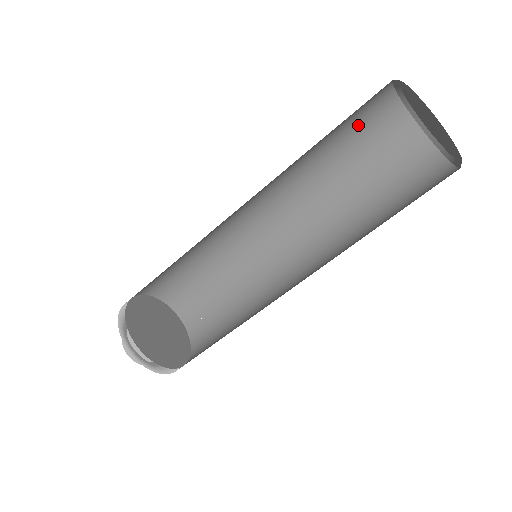
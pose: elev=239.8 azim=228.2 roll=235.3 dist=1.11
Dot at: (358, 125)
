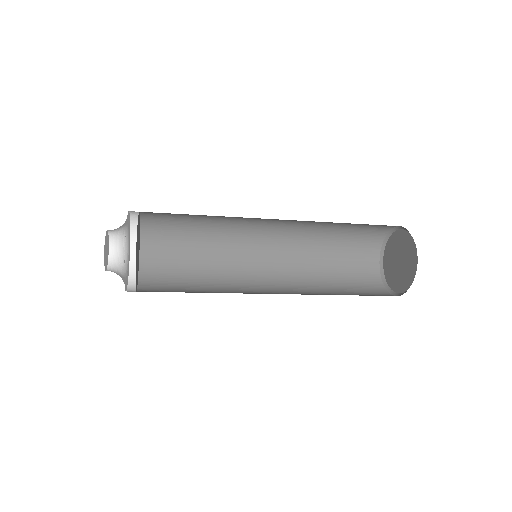
Dot at: occluded
